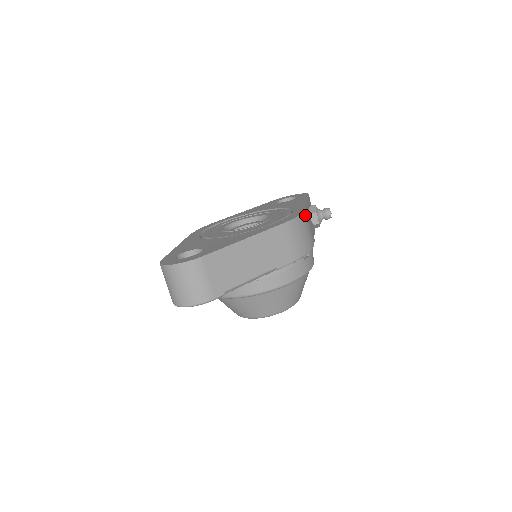
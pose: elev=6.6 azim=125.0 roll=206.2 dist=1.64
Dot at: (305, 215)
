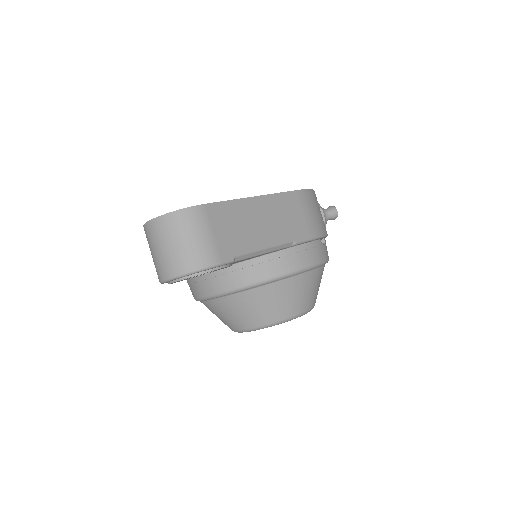
Dot at: (315, 195)
